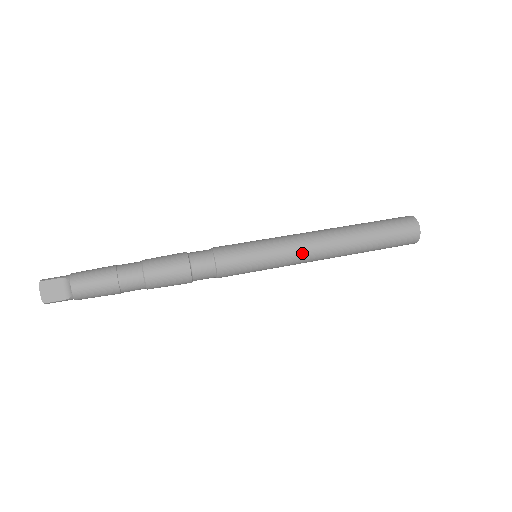
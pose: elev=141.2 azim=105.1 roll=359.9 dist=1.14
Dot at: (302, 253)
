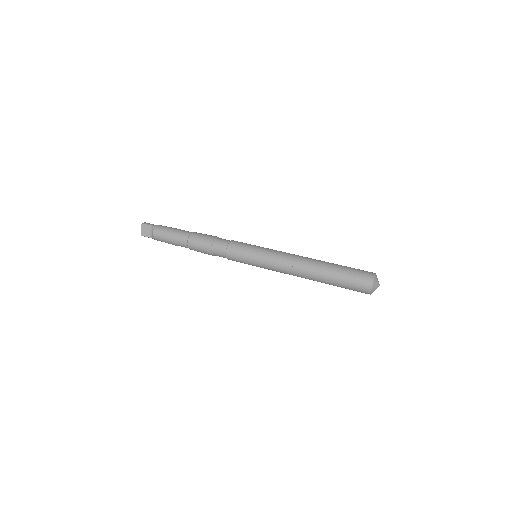
Dot at: (280, 267)
